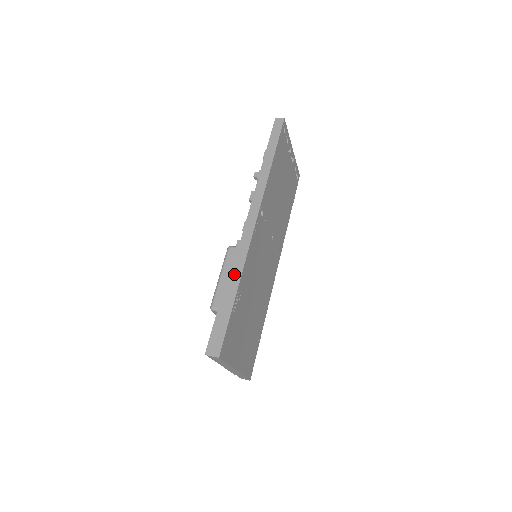
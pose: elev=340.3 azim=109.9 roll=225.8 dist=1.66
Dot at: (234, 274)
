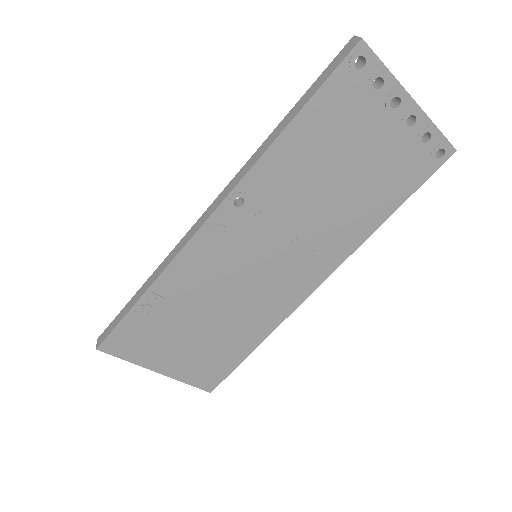
Dot at: (159, 268)
